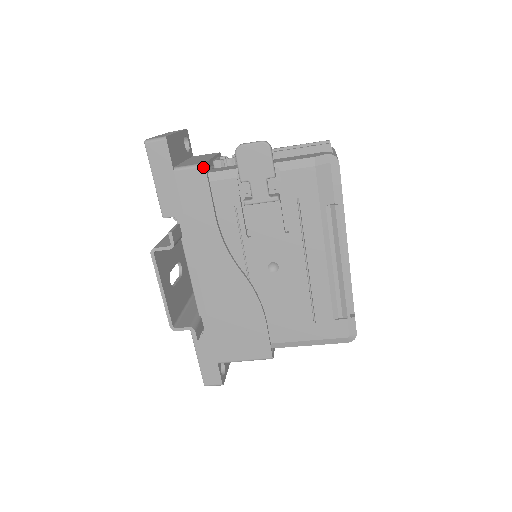
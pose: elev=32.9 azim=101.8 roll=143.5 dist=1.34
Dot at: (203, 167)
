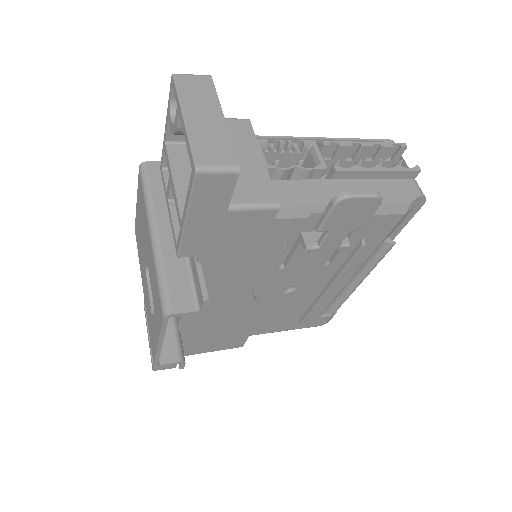
Dot at: (275, 210)
